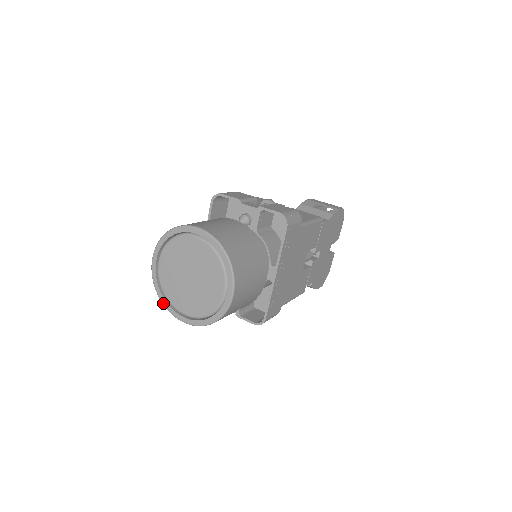
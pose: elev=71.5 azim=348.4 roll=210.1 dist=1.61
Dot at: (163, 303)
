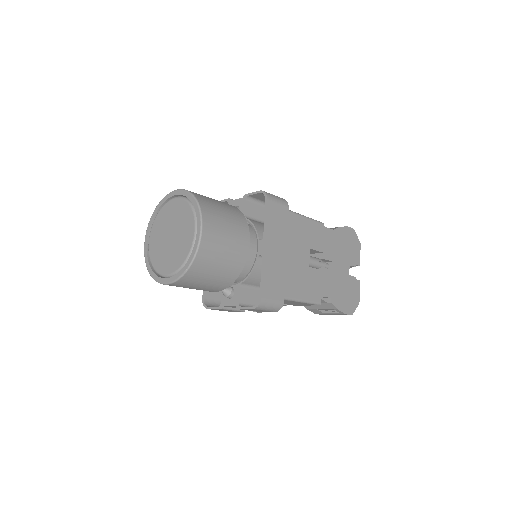
Dot at: (152, 275)
